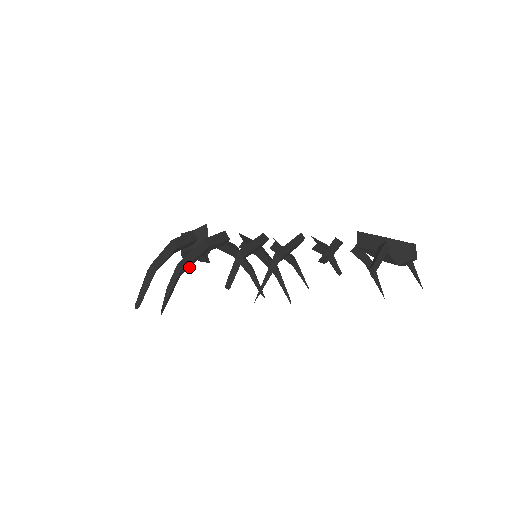
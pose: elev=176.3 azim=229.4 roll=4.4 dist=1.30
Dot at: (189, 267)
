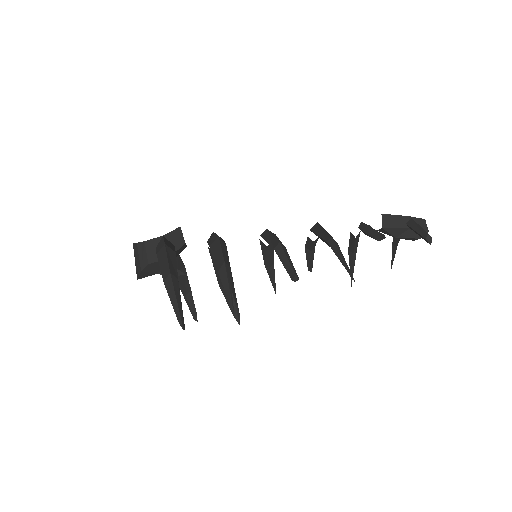
Dot at: occluded
